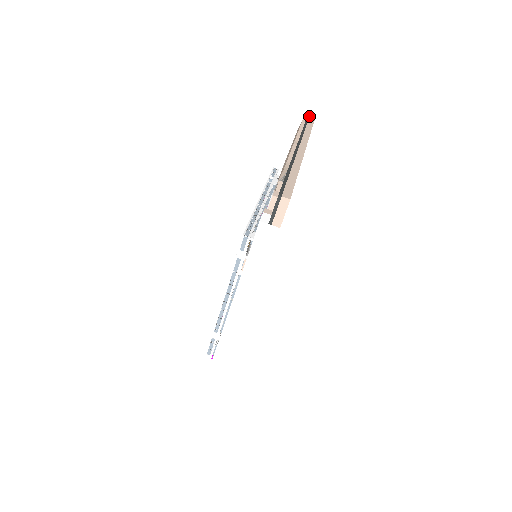
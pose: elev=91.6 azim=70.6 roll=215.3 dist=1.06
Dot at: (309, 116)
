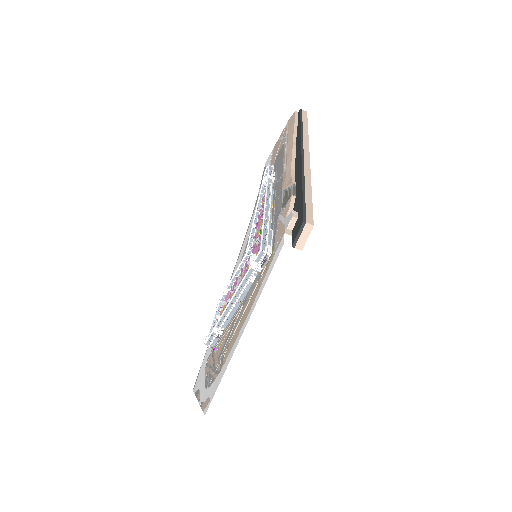
Dot at: (302, 110)
